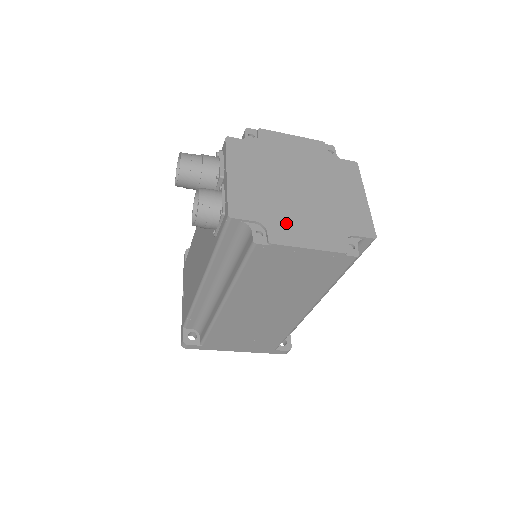
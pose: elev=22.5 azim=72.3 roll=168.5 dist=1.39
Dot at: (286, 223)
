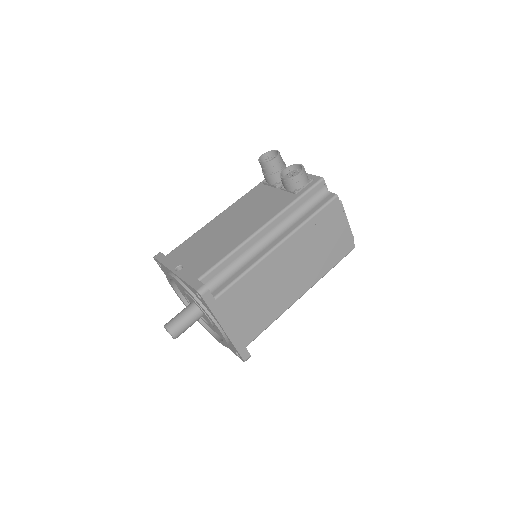
Dot at: occluded
